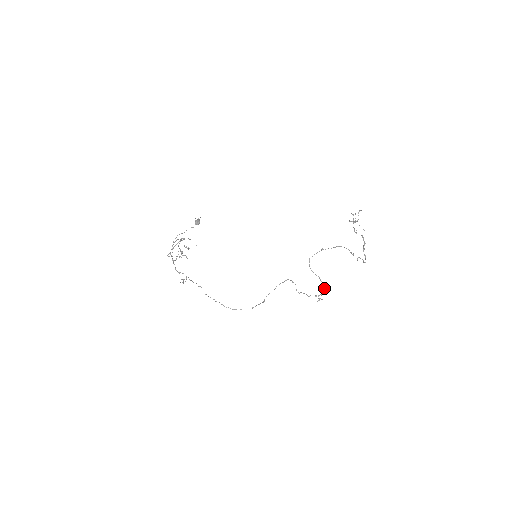
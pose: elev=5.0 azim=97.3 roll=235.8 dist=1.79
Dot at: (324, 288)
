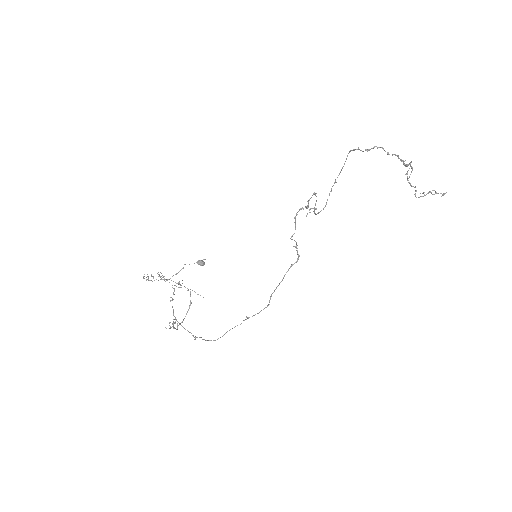
Dot at: occluded
